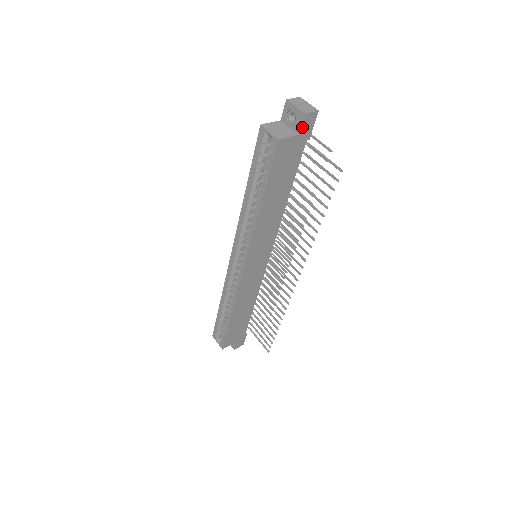
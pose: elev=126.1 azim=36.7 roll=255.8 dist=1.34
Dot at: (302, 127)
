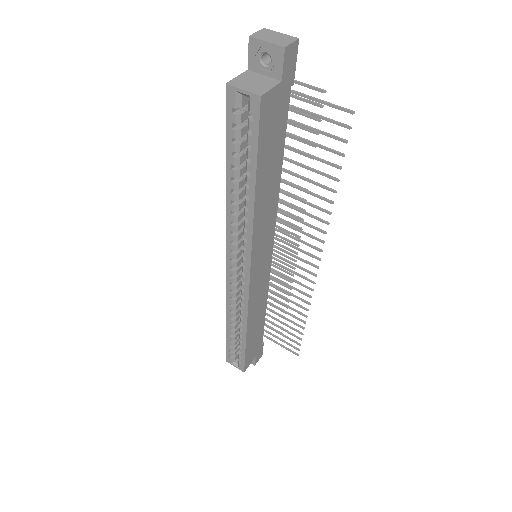
Dot at: (284, 69)
